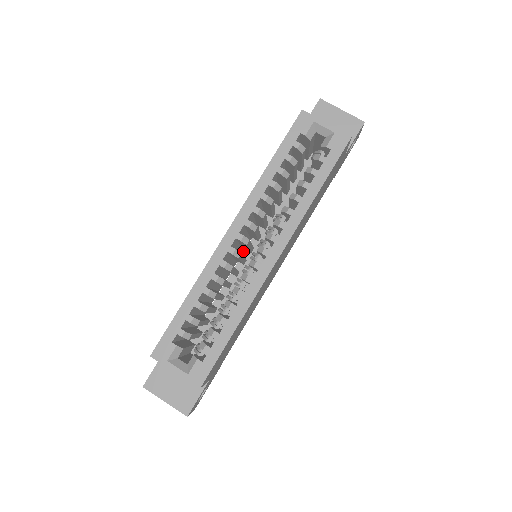
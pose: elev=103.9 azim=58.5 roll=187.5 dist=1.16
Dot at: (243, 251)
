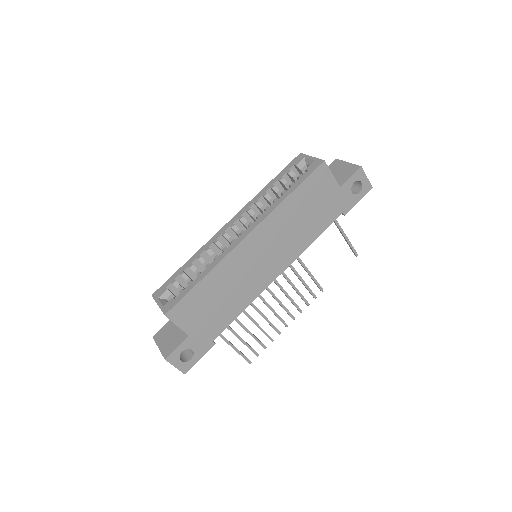
Dot at: occluded
